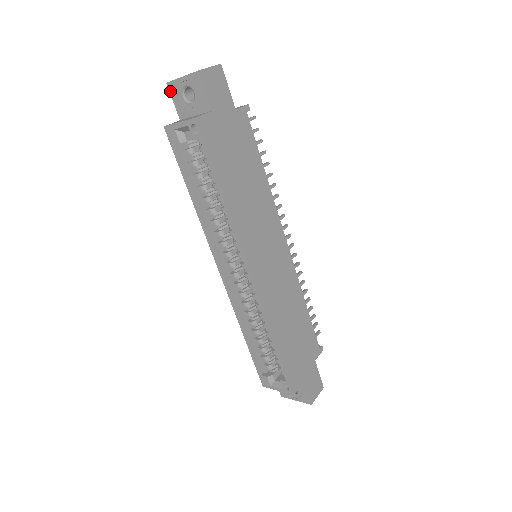
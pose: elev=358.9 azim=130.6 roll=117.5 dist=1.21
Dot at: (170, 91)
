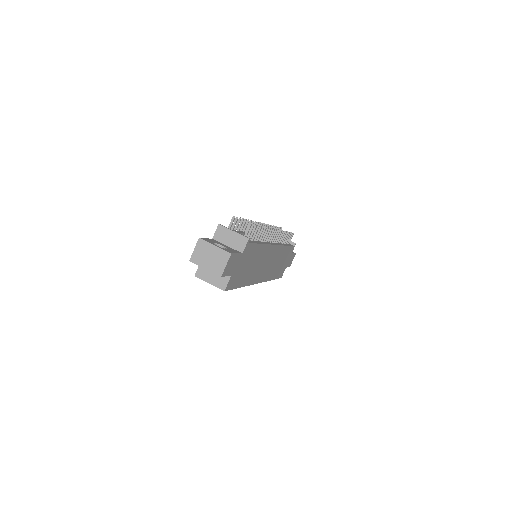
Dot at: occluded
